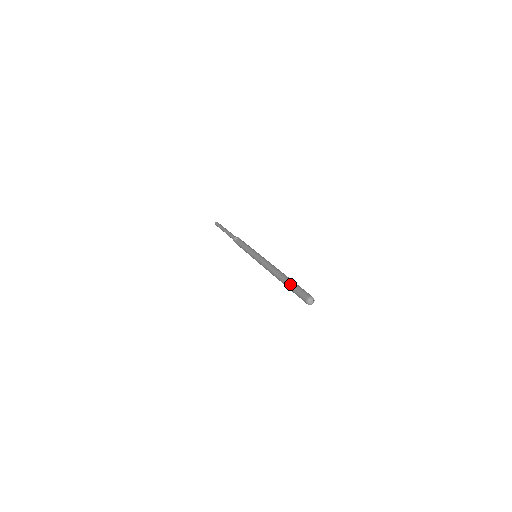
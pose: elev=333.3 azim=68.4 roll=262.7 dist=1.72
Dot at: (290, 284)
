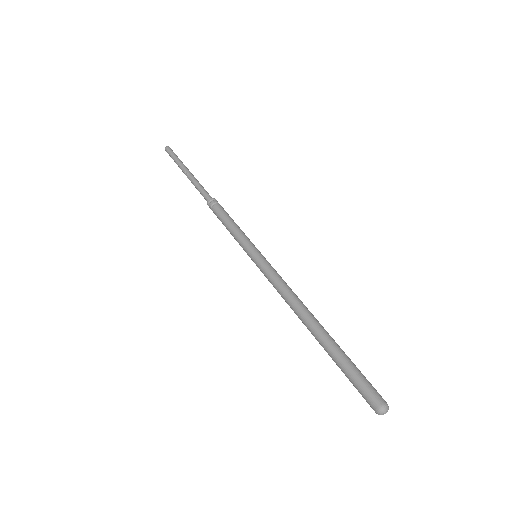
Dot at: (338, 359)
